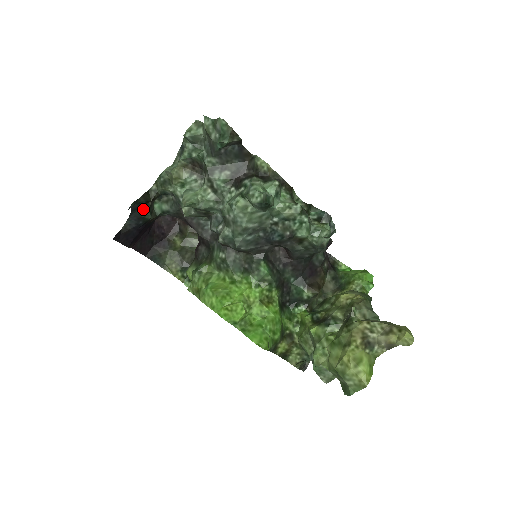
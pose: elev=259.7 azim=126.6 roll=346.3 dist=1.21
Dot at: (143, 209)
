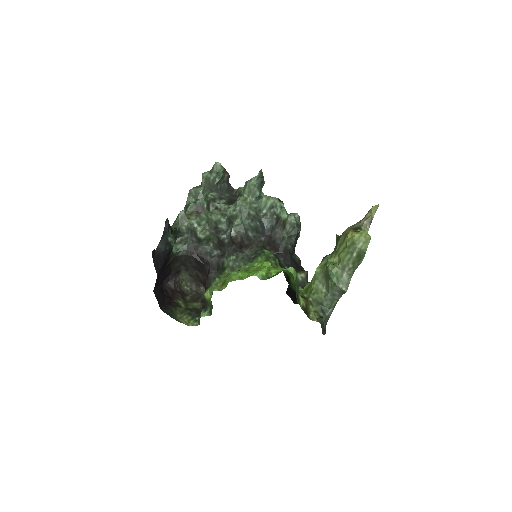
Dot at: (170, 235)
